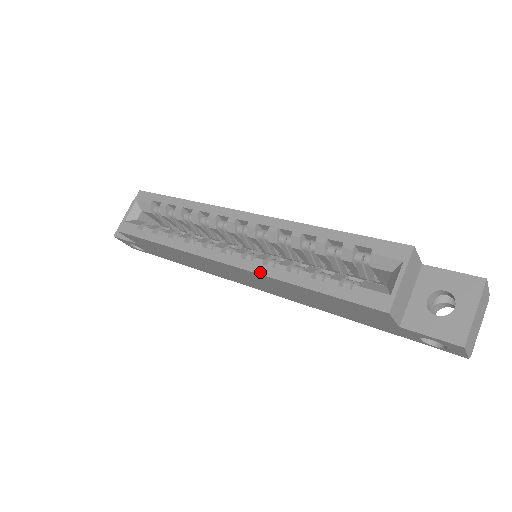
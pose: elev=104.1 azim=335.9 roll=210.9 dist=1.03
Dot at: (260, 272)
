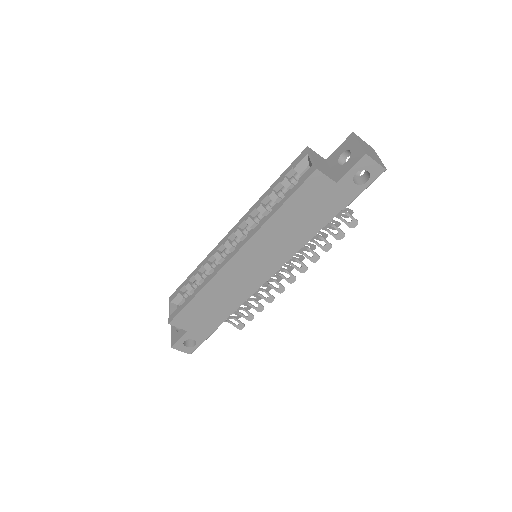
Dot at: (253, 234)
